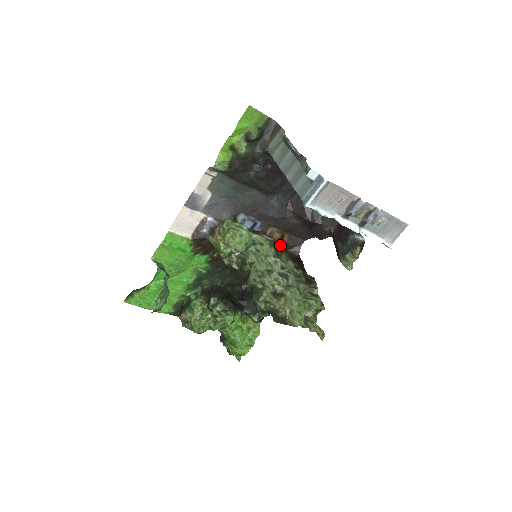
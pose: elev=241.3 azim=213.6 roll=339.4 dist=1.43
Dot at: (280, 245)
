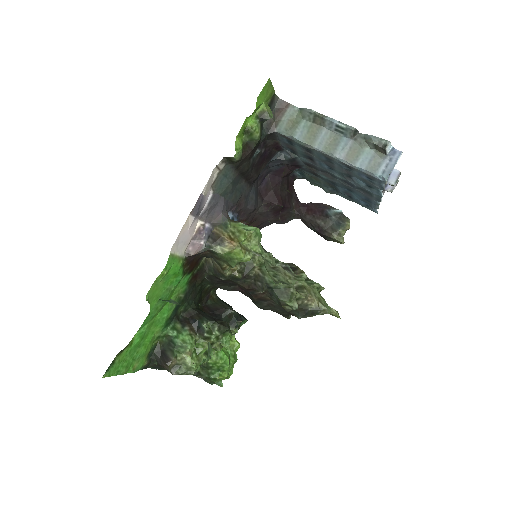
Dot at: occluded
